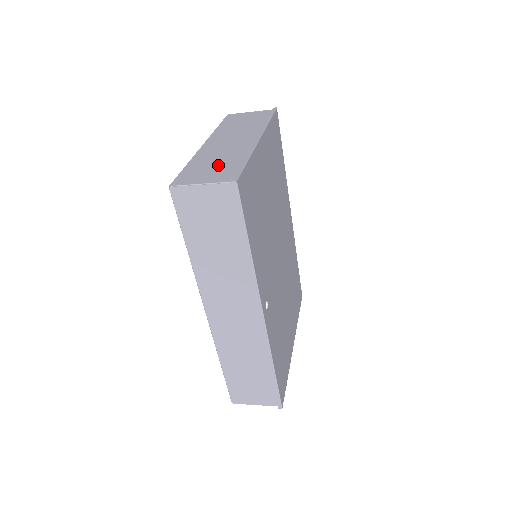
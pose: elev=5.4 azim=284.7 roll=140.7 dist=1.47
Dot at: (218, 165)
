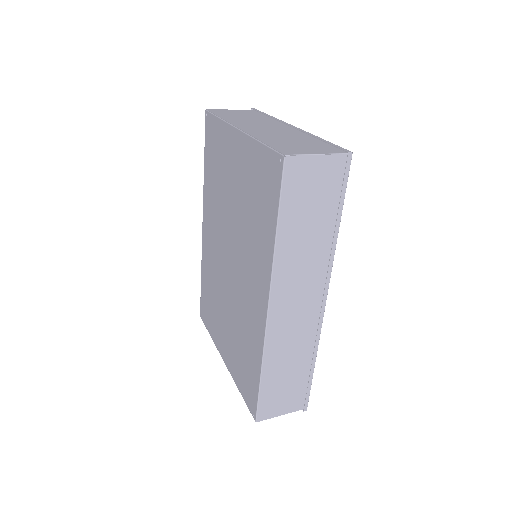
Dot at: (300, 142)
